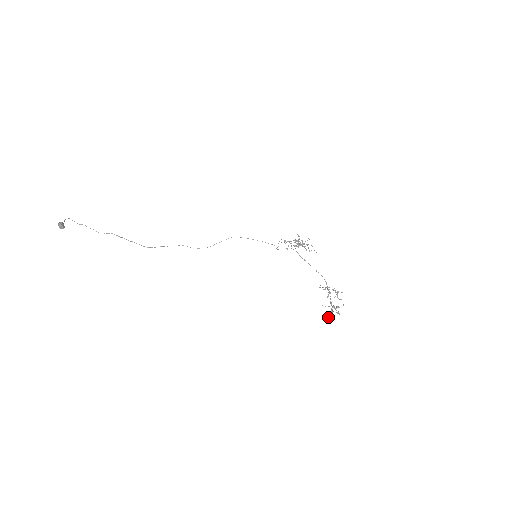
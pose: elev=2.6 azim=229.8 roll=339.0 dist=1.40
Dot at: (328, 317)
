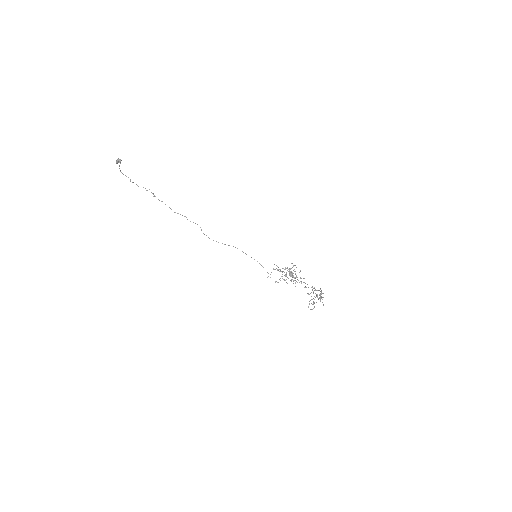
Dot at: occluded
